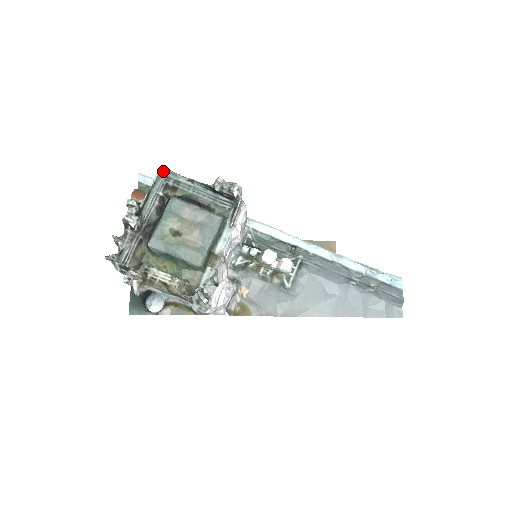
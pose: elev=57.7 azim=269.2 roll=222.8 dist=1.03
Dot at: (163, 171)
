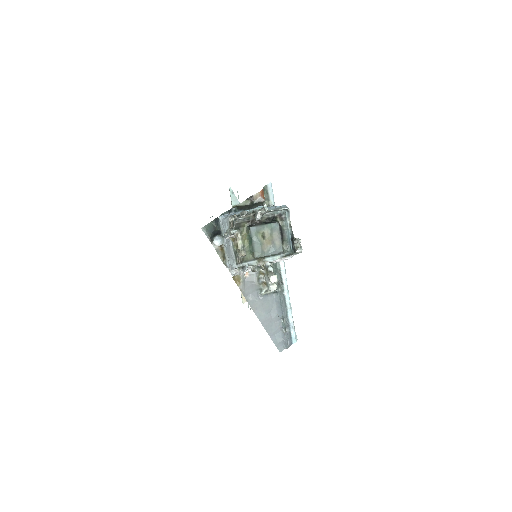
Dot at: (287, 210)
